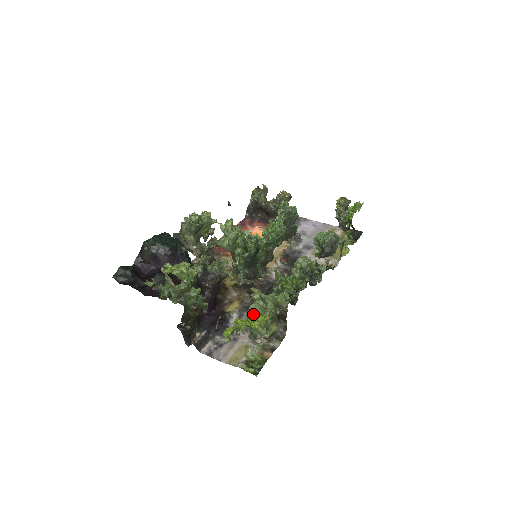
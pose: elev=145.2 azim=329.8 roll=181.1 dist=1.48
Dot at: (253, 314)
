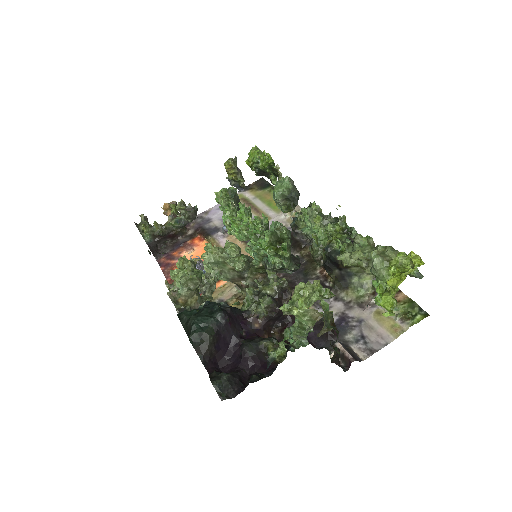
Dot at: (384, 267)
